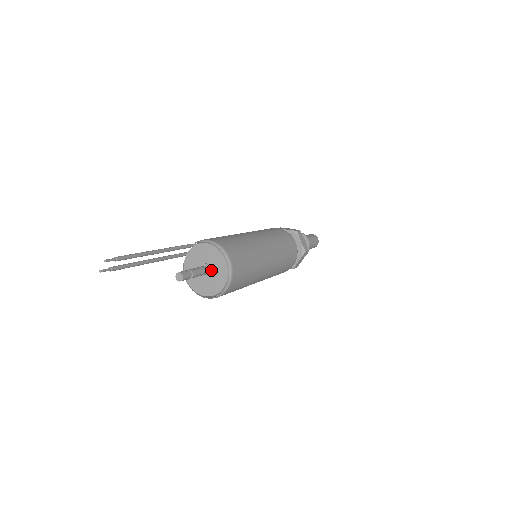
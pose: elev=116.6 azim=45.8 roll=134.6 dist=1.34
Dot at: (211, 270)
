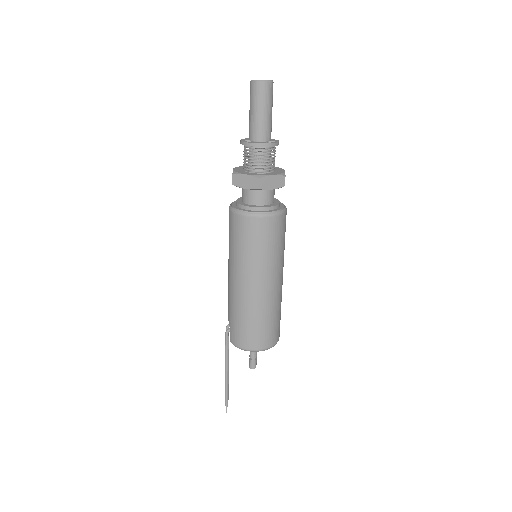
Dot at: occluded
